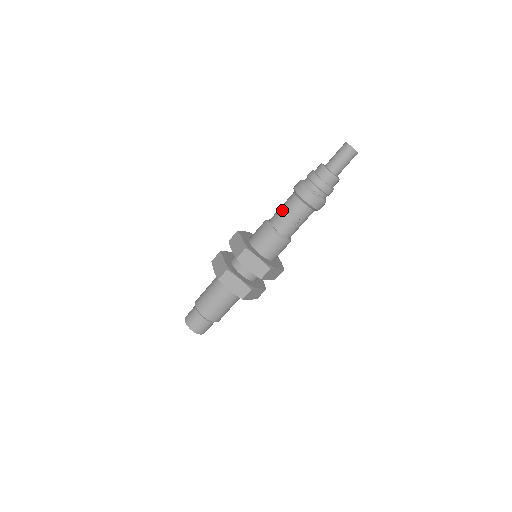
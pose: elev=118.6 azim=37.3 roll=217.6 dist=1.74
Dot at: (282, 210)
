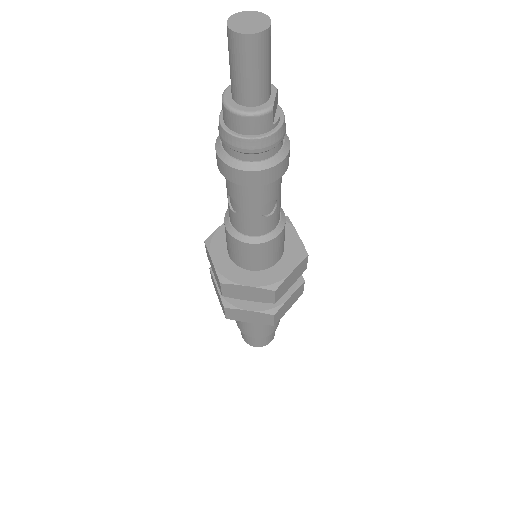
Dot at: occluded
